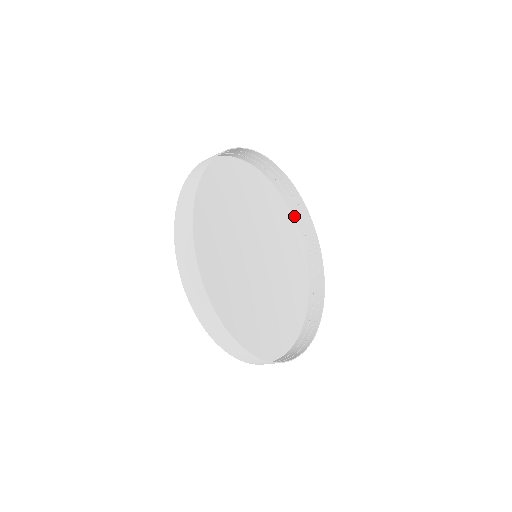
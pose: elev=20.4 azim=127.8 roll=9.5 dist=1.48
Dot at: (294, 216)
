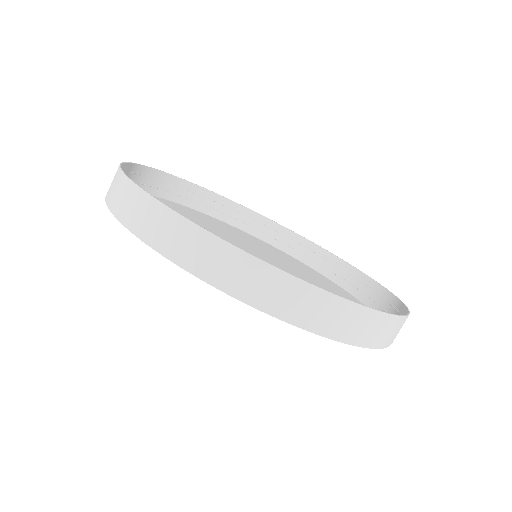
Dot at: (325, 275)
